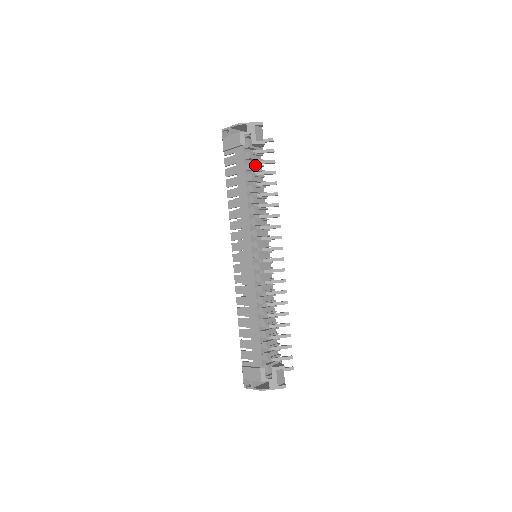
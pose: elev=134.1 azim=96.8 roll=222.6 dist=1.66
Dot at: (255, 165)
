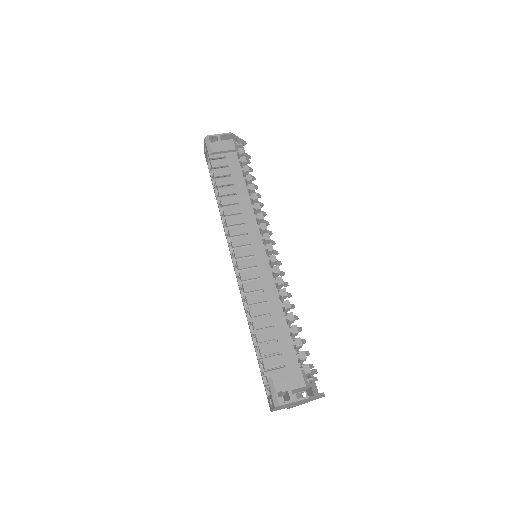
Dot at: occluded
